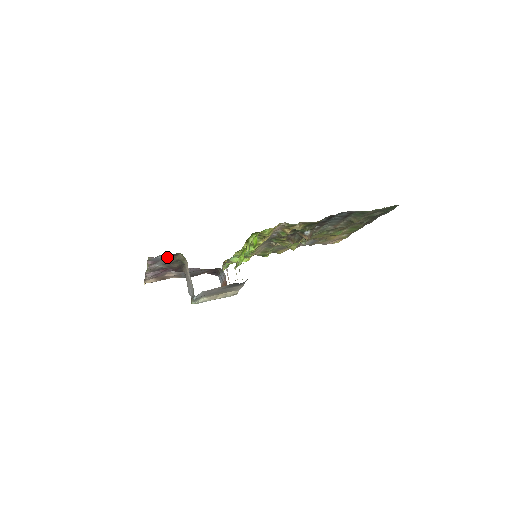
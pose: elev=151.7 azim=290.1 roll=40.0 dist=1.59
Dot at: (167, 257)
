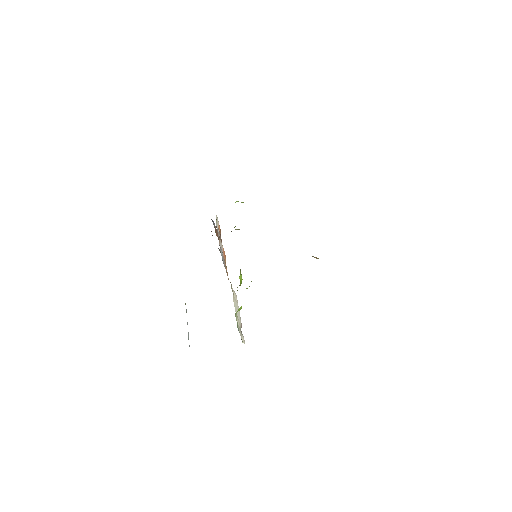
Dot at: occluded
